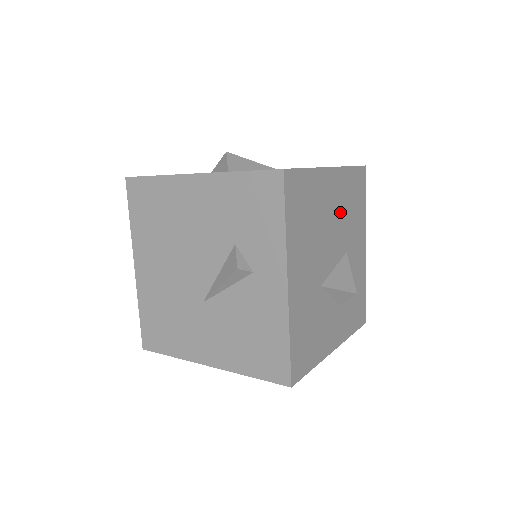
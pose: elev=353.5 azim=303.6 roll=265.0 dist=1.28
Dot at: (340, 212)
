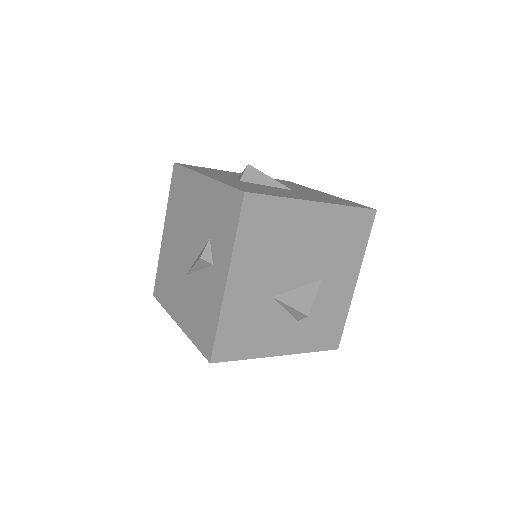
Dot at: (321, 243)
